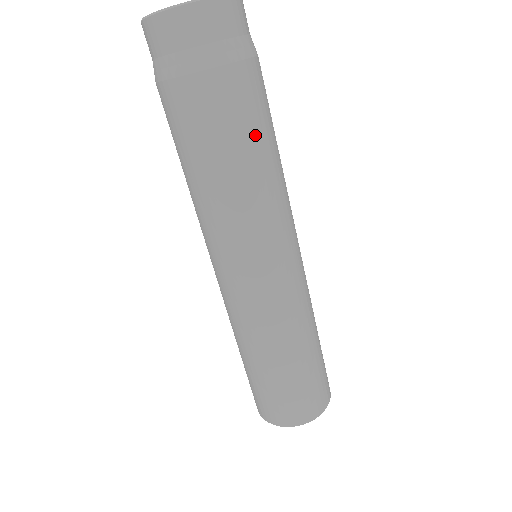
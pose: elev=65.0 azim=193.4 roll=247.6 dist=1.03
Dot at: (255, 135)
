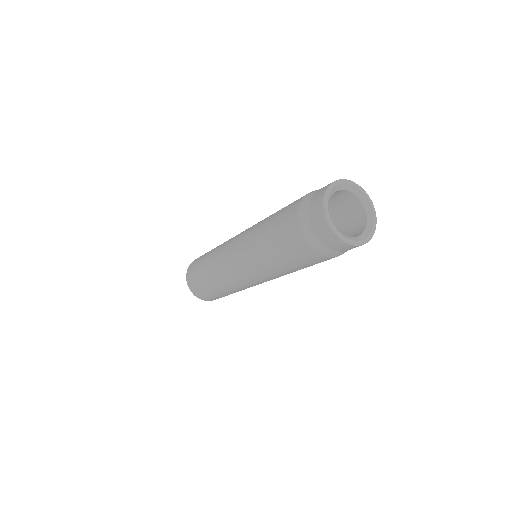
Dot at: (302, 267)
